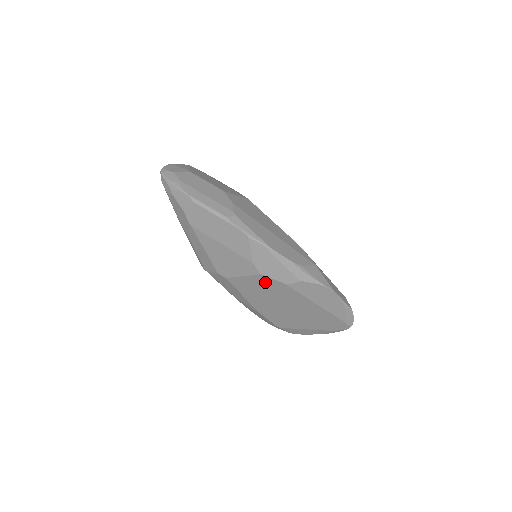
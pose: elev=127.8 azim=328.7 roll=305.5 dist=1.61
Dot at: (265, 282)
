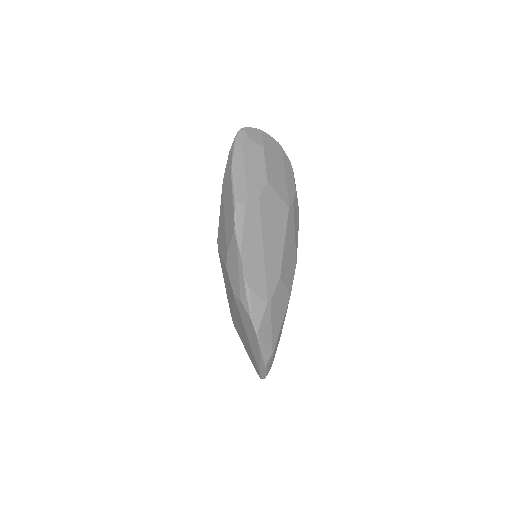
Dot at: occluded
